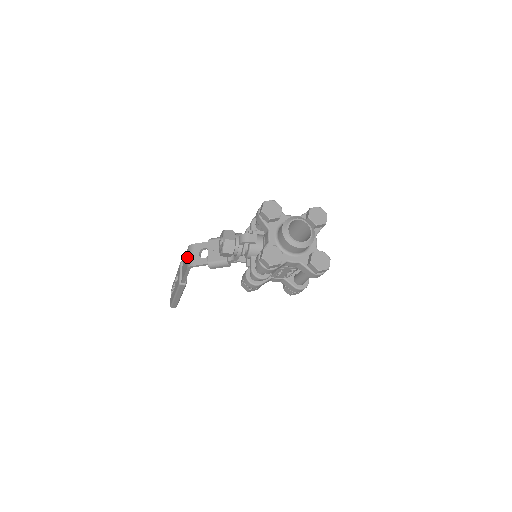
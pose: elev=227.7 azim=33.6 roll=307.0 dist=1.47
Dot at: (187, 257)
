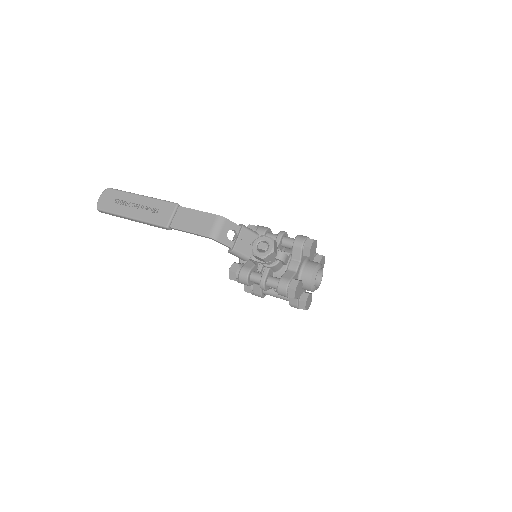
Dot at: (211, 224)
